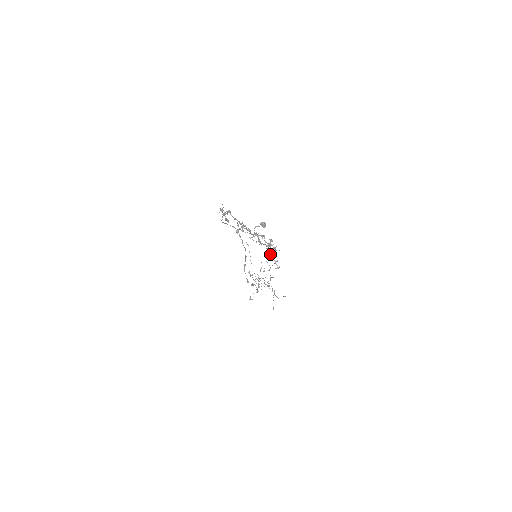
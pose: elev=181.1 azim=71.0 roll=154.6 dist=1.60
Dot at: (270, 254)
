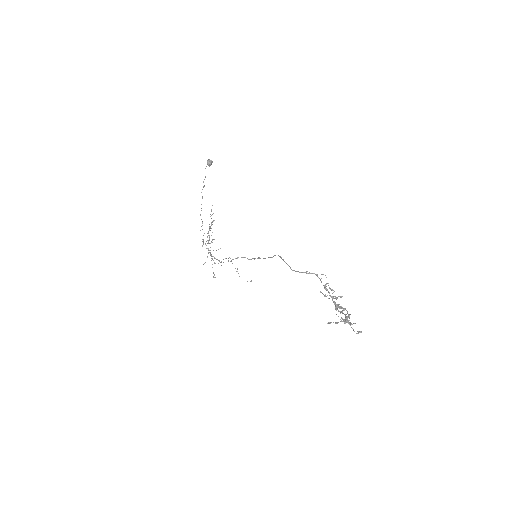
Dot at: occluded
